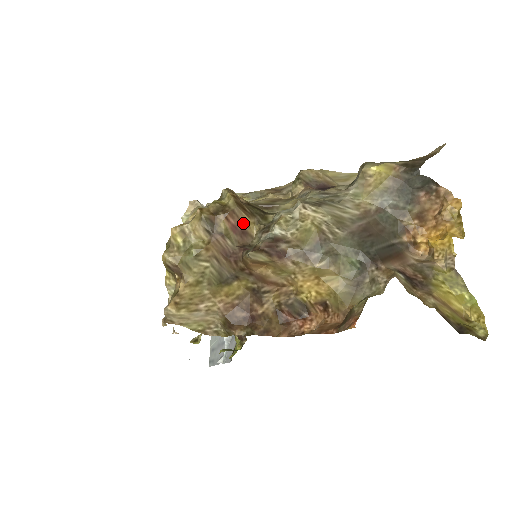
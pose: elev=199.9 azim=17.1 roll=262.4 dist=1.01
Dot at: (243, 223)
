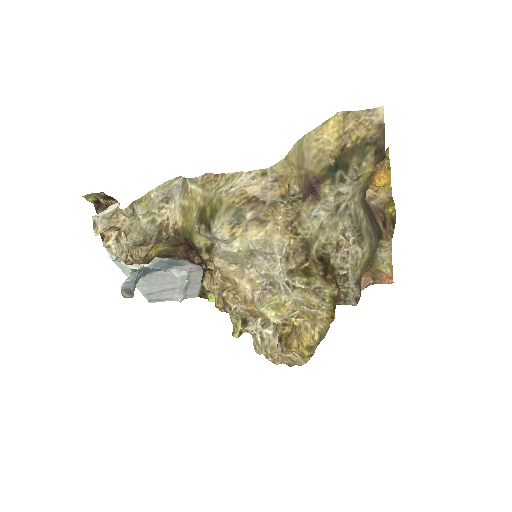
Dot at: occluded
